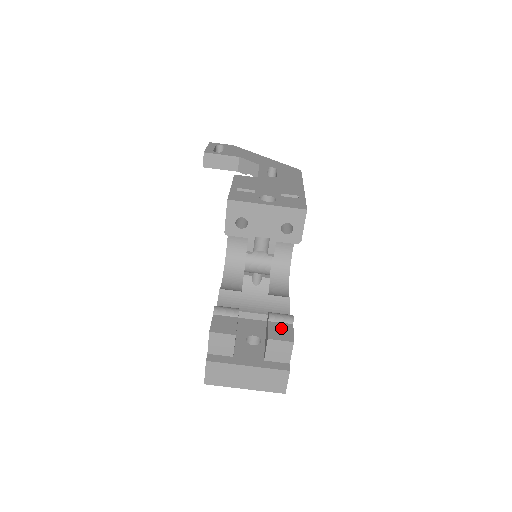
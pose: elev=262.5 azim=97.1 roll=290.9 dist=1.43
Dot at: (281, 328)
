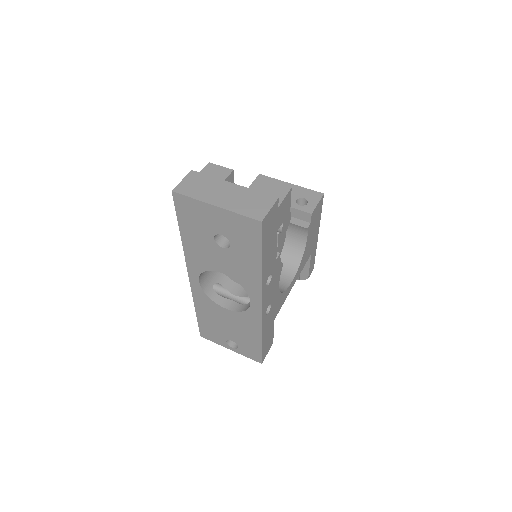
Dot at: occluded
